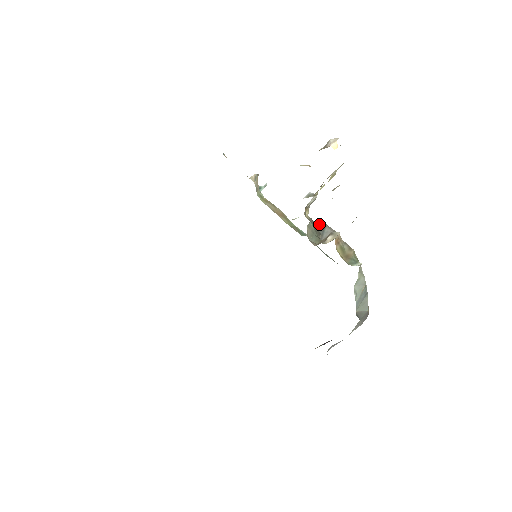
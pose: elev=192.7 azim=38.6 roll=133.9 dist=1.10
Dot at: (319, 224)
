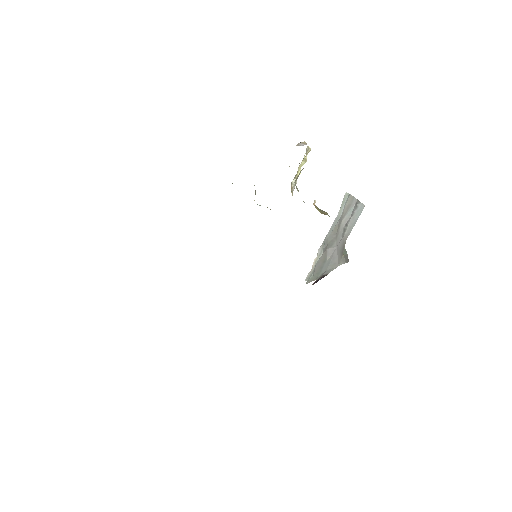
Dot at: occluded
